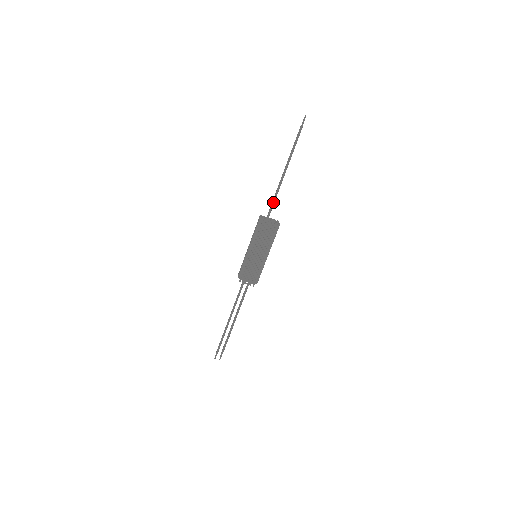
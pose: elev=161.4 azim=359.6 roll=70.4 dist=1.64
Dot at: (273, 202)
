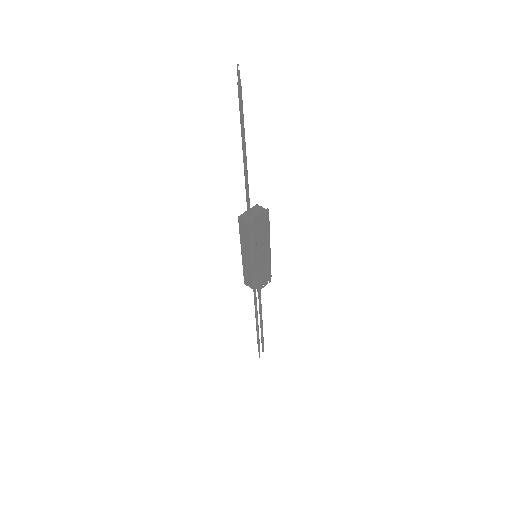
Dot at: (248, 194)
